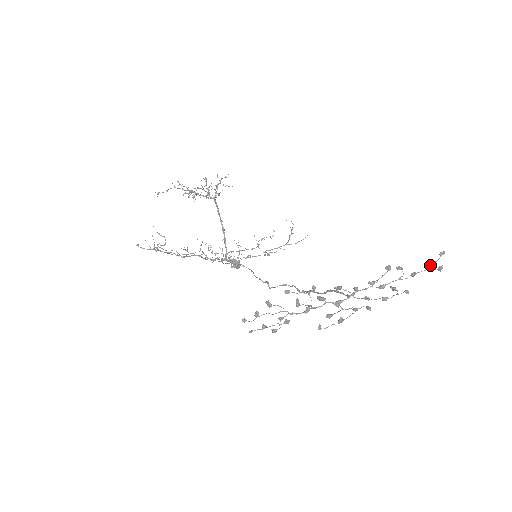
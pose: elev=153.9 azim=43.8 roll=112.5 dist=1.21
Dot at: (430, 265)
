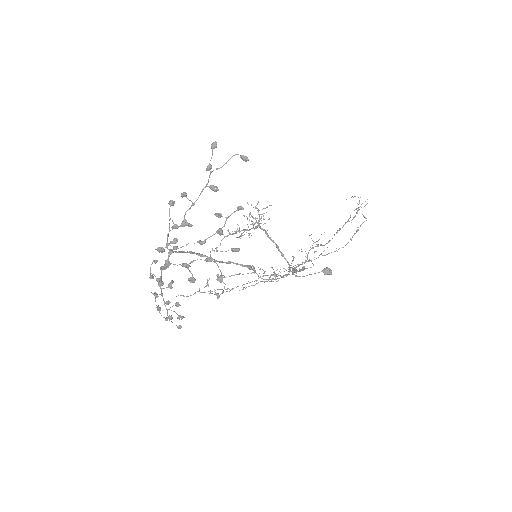
Dot at: (207, 168)
